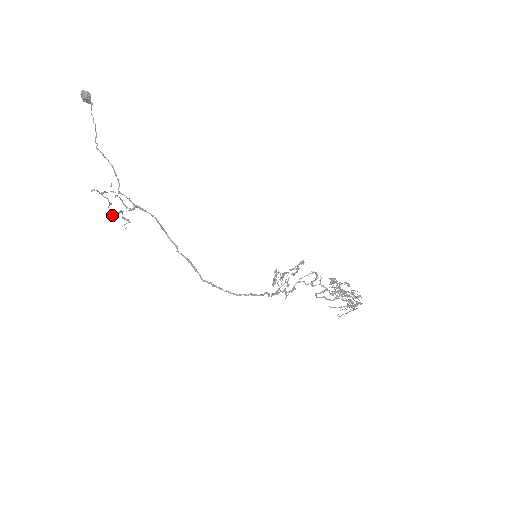
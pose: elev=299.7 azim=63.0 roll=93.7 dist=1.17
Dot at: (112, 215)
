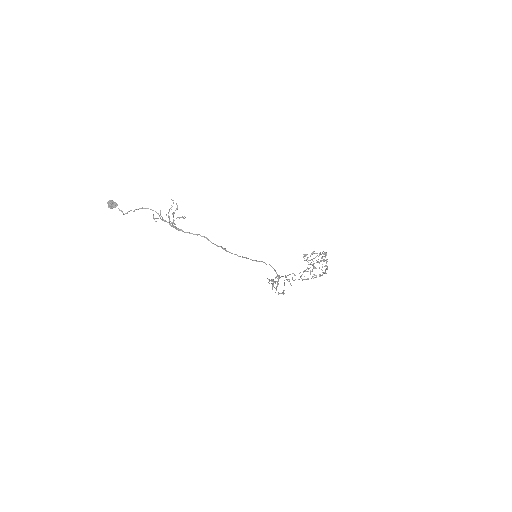
Dot at: (177, 208)
